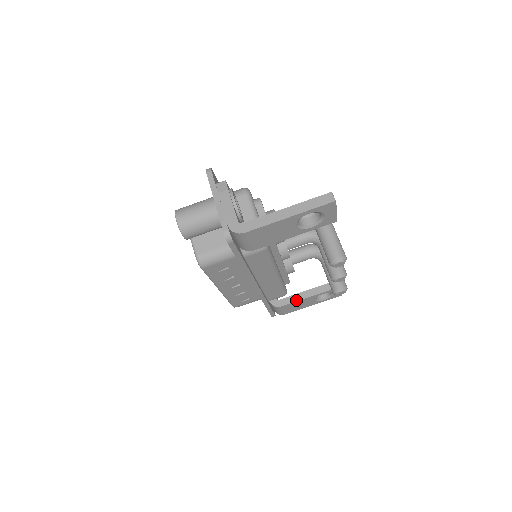
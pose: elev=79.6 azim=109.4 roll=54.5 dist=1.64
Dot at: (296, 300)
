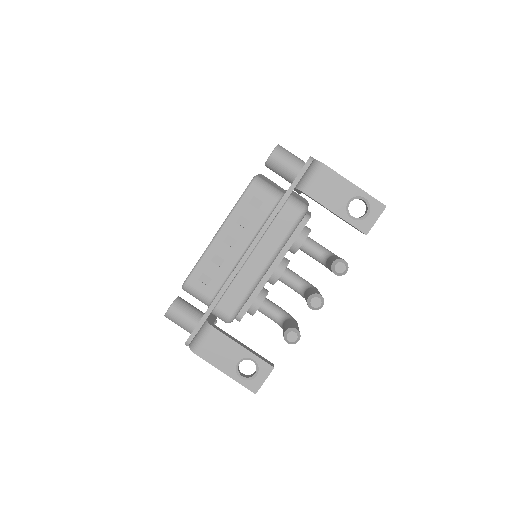
Dot at: (230, 337)
